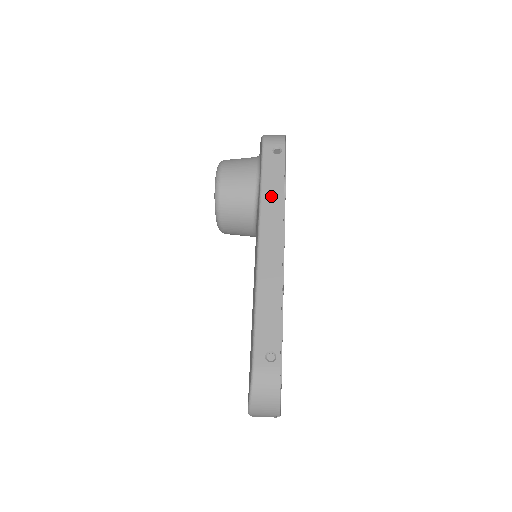
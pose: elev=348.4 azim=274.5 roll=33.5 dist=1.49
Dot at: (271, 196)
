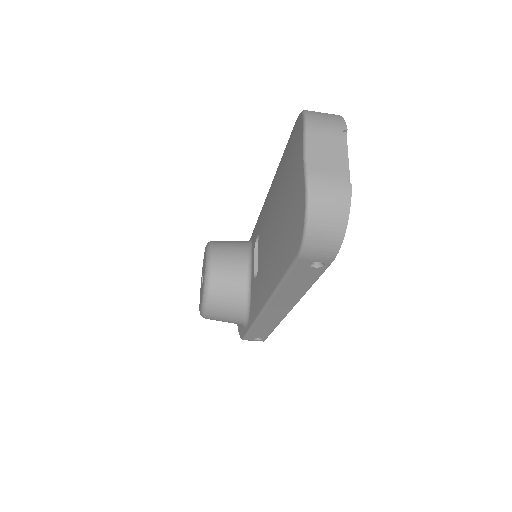
Dot at: occluded
